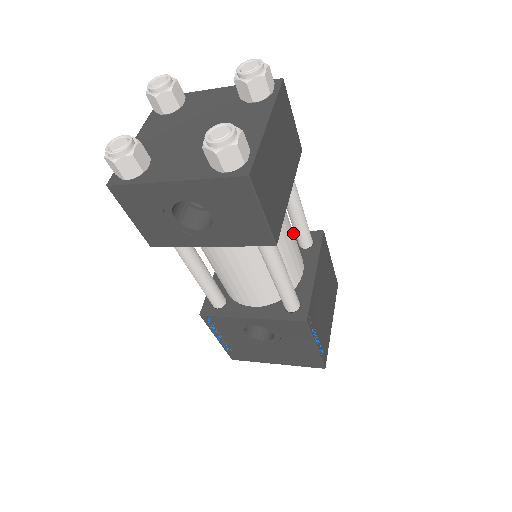
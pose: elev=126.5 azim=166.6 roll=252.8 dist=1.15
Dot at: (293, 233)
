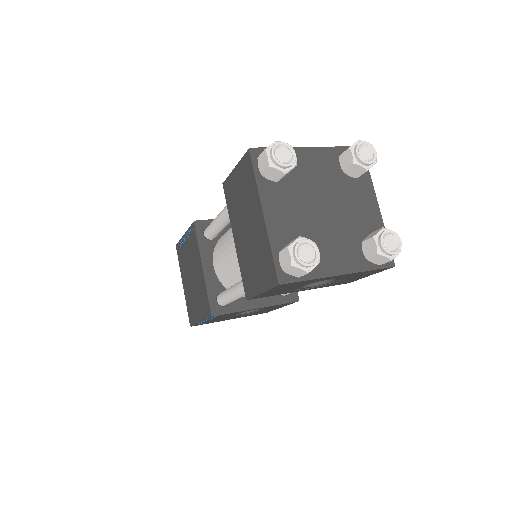
Dot at: occluded
